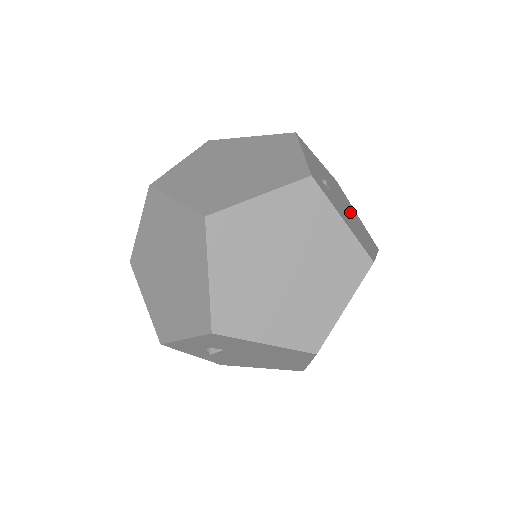
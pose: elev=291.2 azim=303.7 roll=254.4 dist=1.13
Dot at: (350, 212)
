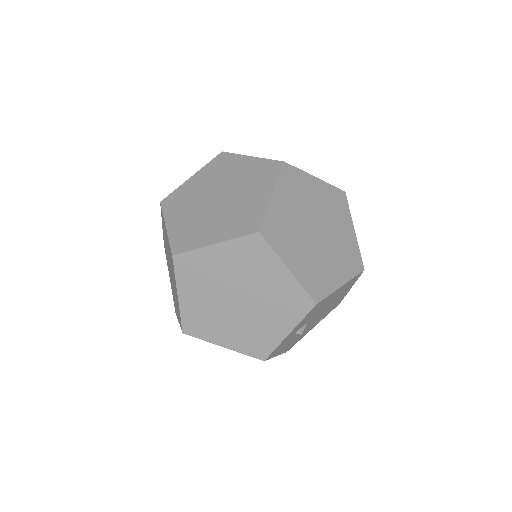
Dot at: occluded
